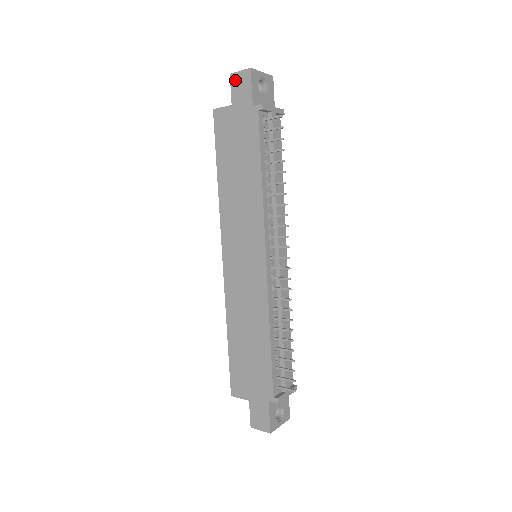
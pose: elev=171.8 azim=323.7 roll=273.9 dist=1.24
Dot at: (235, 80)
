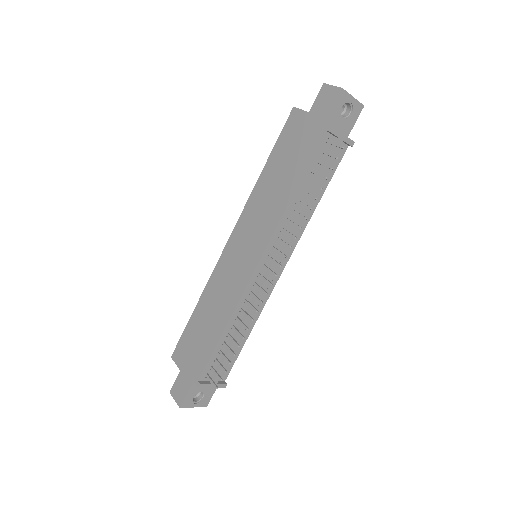
Dot at: (324, 91)
